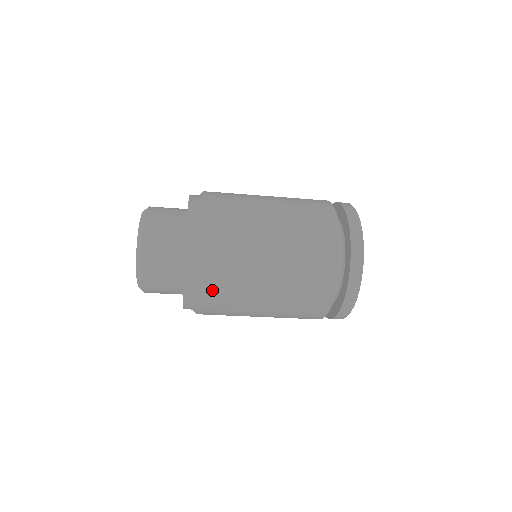
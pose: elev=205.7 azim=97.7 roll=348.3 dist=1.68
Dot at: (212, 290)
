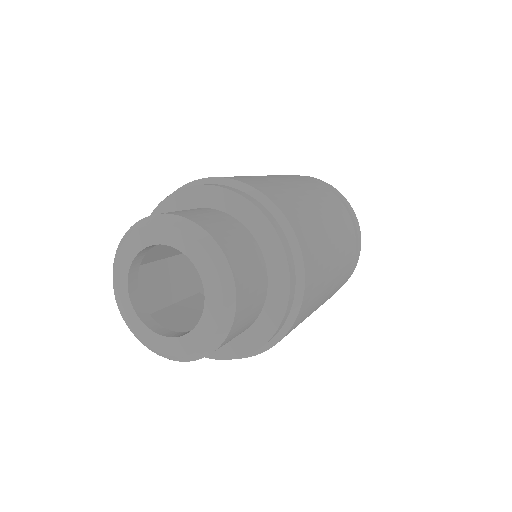
Dot at: occluded
